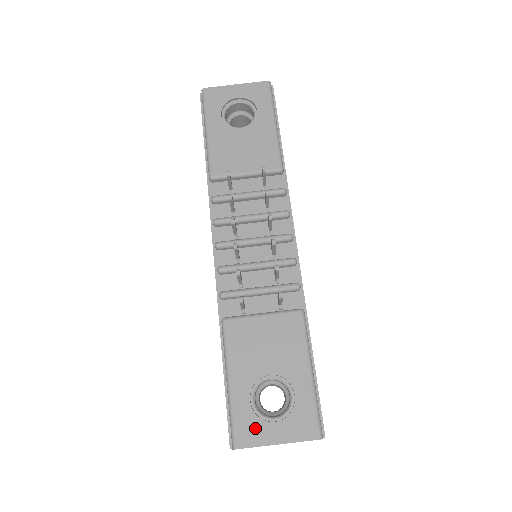
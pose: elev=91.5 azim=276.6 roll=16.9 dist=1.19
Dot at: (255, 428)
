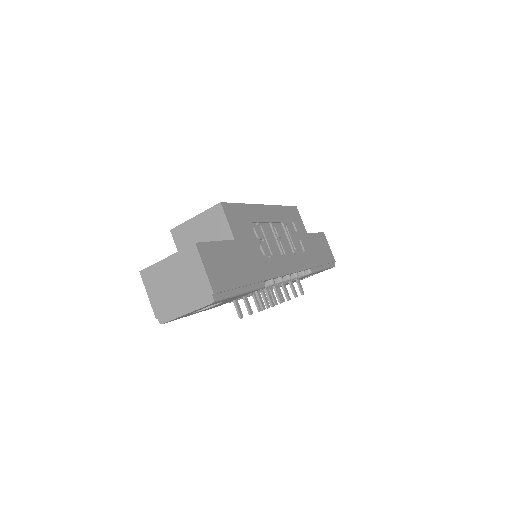
Dot at: occluded
